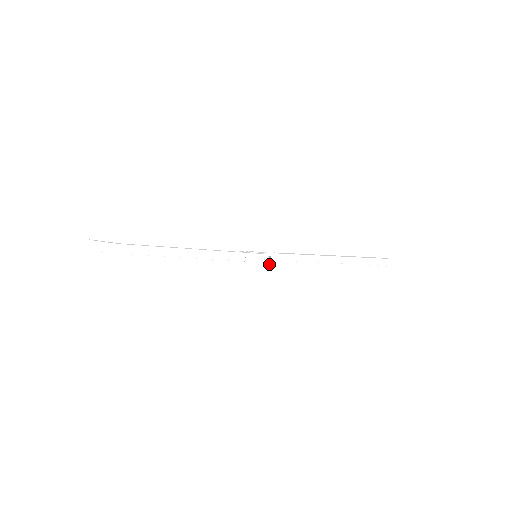
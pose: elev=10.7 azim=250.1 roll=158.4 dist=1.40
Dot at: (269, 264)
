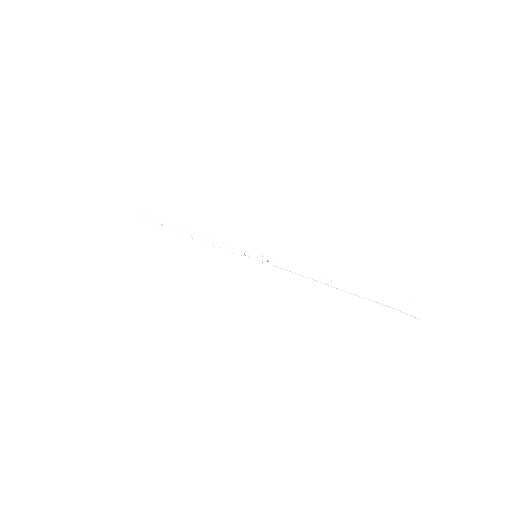
Dot at: (267, 268)
